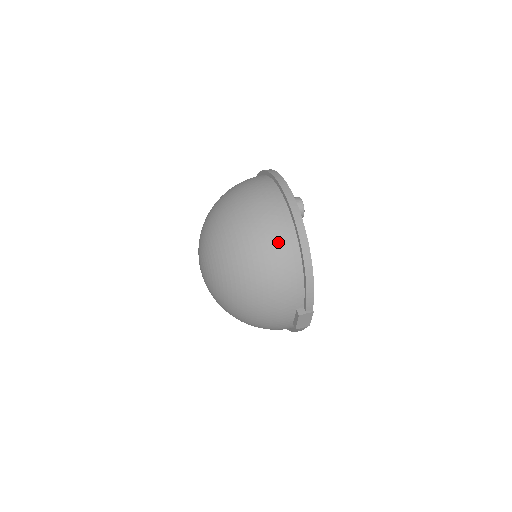
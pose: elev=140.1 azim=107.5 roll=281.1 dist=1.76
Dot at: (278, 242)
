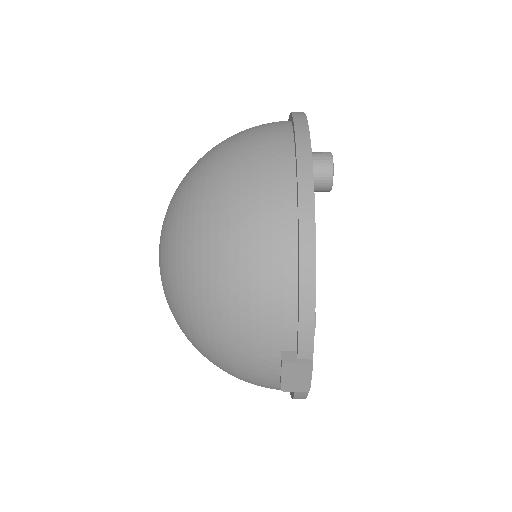
Dot at: (259, 211)
